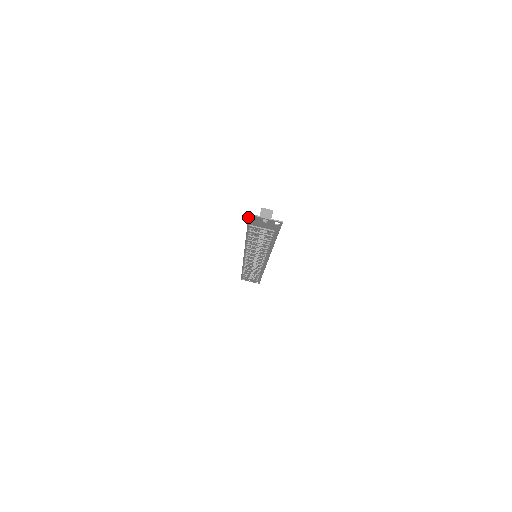
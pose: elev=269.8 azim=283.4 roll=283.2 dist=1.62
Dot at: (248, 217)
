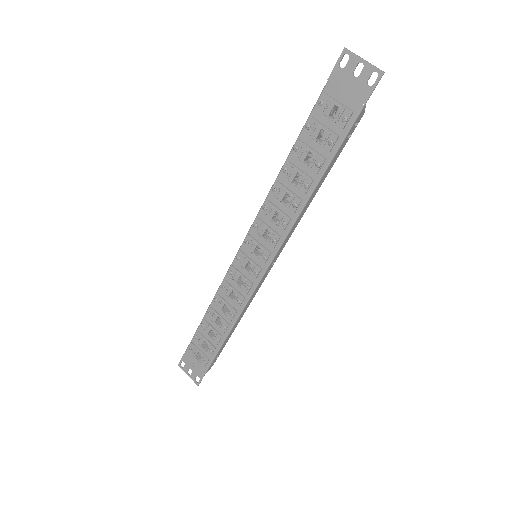
Dot at: (338, 60)
